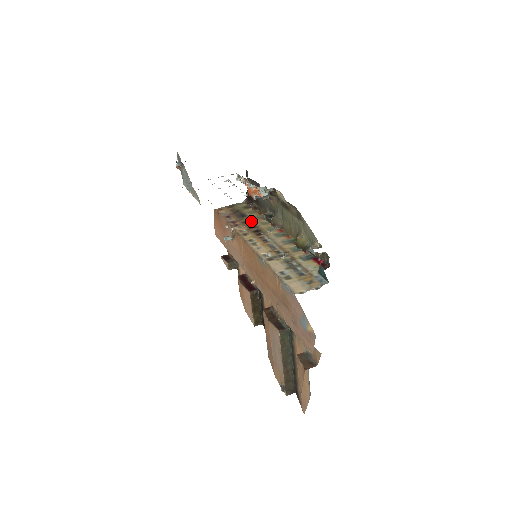
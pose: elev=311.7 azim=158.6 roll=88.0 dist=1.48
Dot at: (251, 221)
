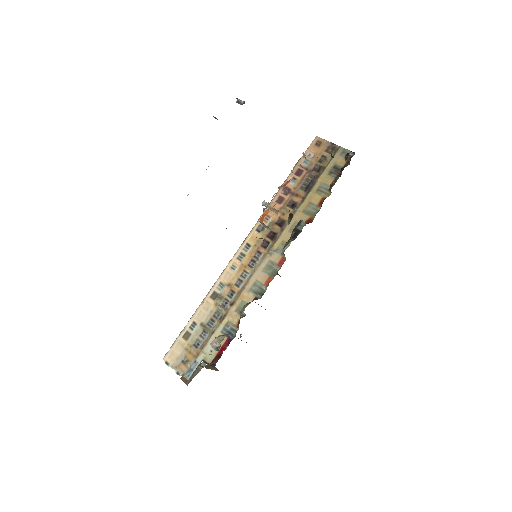
Dot at: (294, 210)
